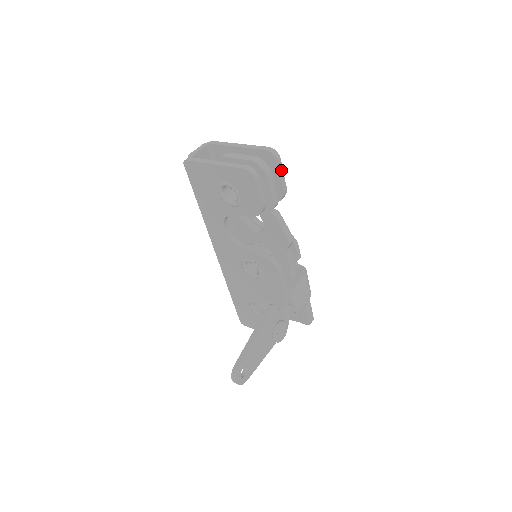
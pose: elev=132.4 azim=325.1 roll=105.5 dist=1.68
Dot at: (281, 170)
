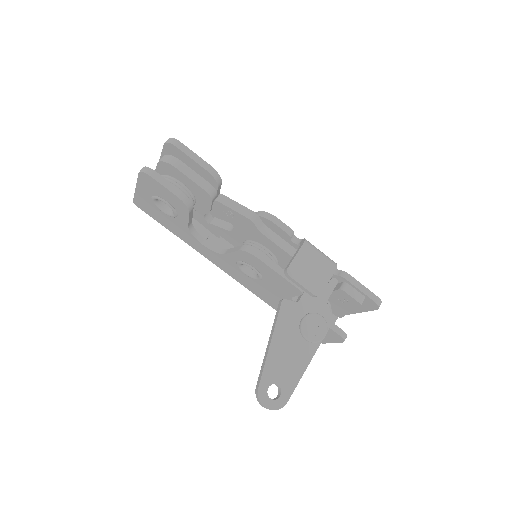
Dot at: (189, 152)
